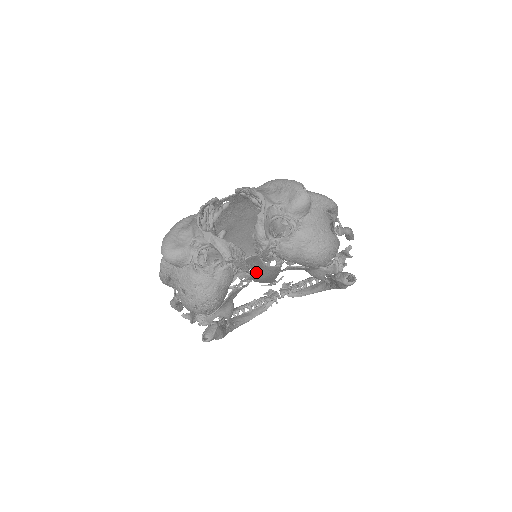
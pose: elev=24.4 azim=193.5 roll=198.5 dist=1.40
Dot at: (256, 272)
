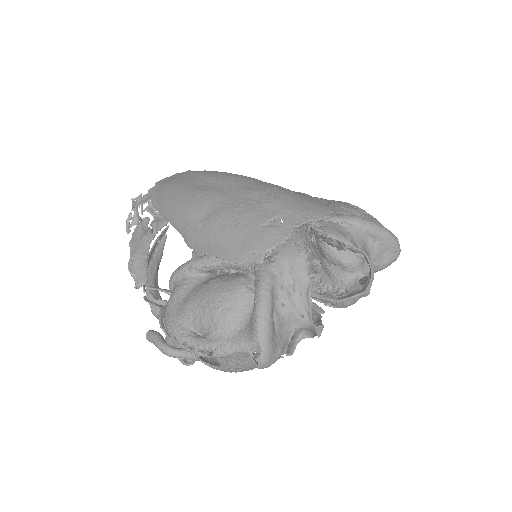
Dot at: occluded
